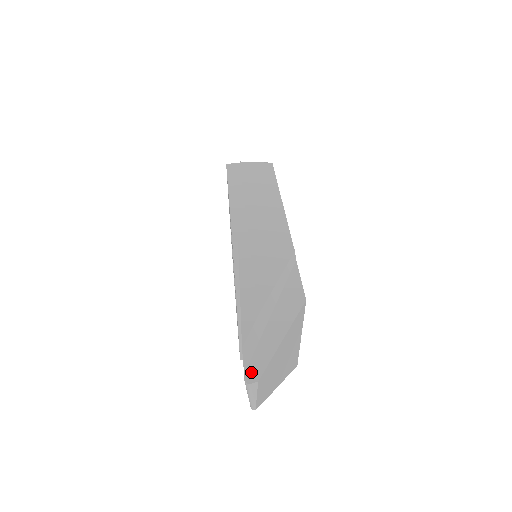
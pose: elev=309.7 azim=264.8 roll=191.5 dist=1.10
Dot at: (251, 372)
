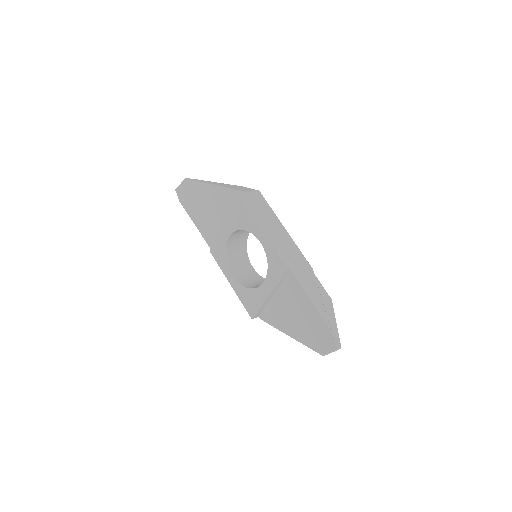
Dot at: (337, 344)
